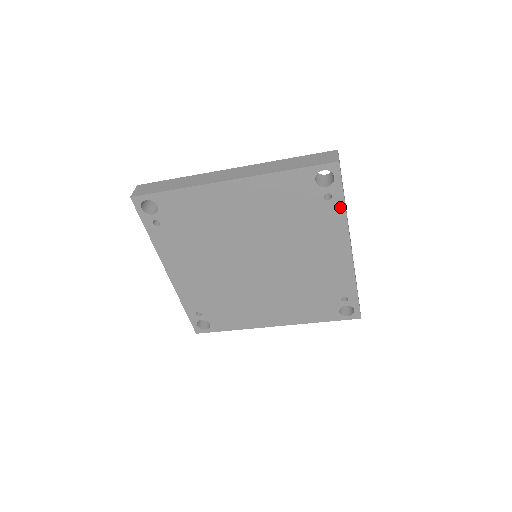
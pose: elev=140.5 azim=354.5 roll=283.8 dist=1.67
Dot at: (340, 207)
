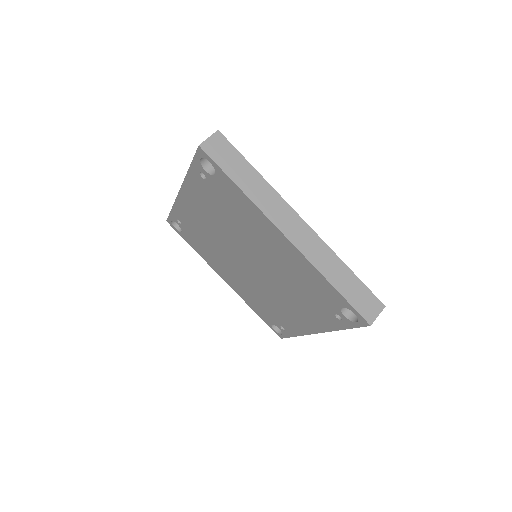
Dot at: (339, 326)
